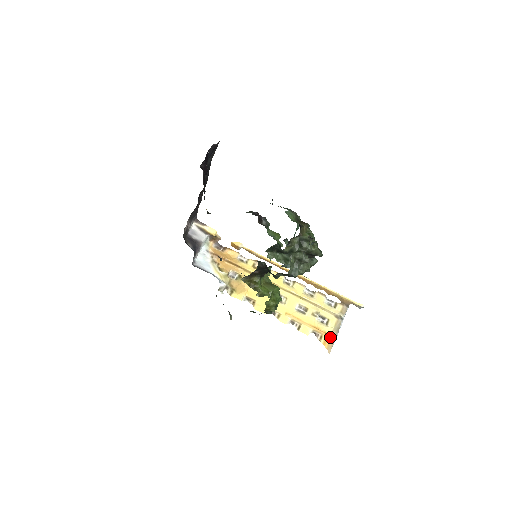
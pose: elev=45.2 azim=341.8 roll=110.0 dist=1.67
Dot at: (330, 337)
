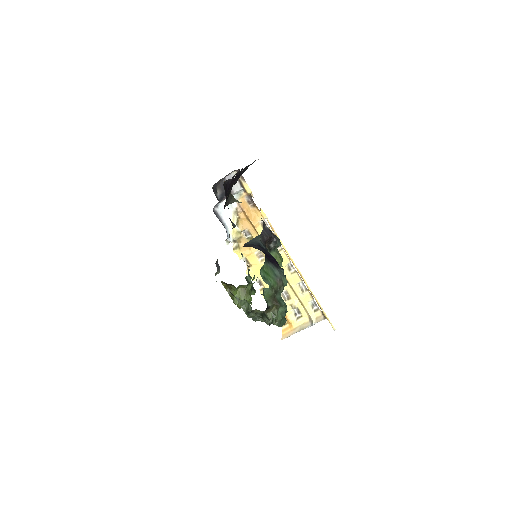
Dot at: (292, 329)
